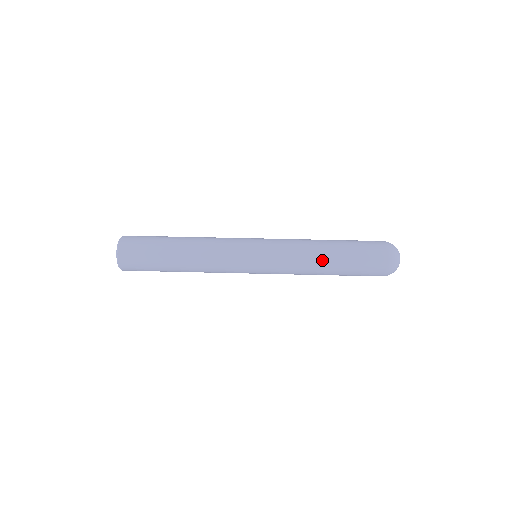
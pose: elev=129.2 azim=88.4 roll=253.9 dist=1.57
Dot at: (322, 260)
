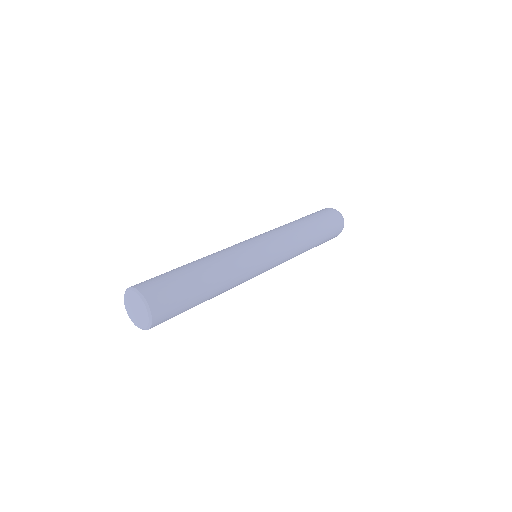
Dot at: (310, 244)
